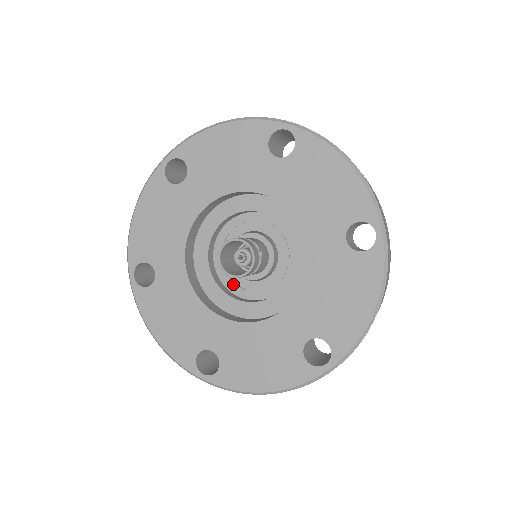
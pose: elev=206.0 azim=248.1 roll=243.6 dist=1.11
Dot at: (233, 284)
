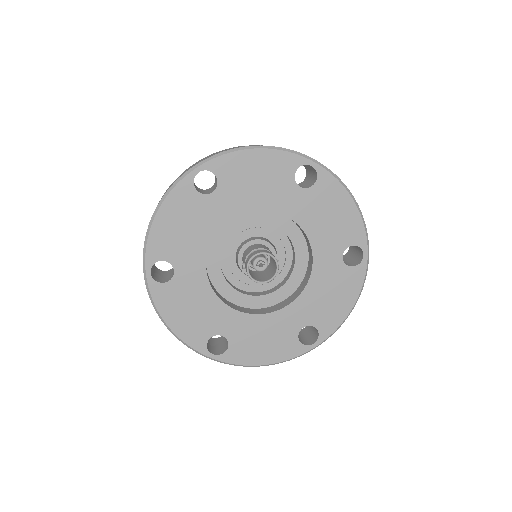
Dot at: (235, 278)
